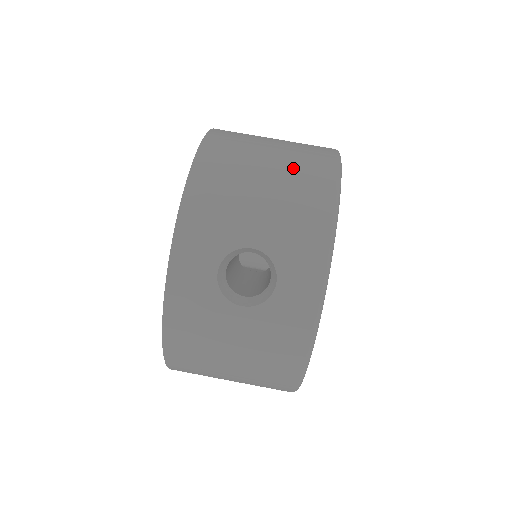
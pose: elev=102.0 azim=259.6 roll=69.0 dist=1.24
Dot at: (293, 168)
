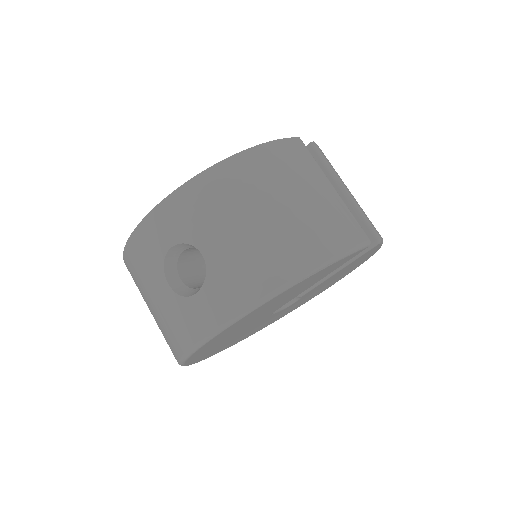
Dot at: (295, 227)
